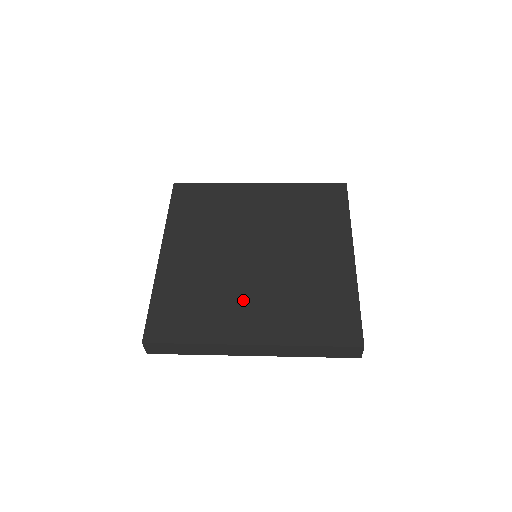
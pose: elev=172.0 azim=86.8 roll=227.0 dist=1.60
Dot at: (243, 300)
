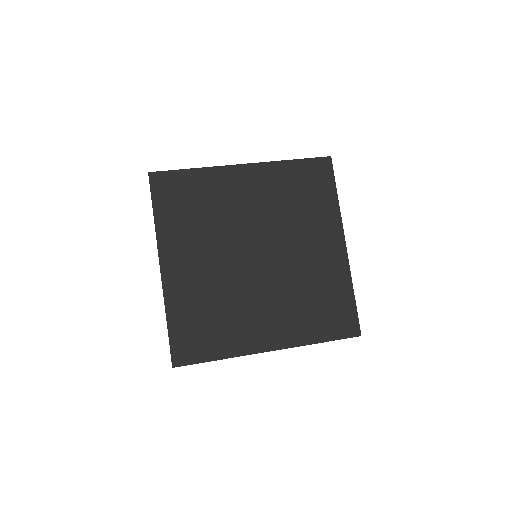
Dot at: (255, 308)
